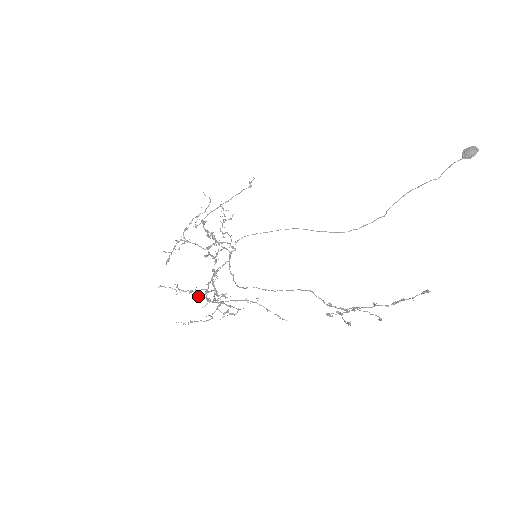
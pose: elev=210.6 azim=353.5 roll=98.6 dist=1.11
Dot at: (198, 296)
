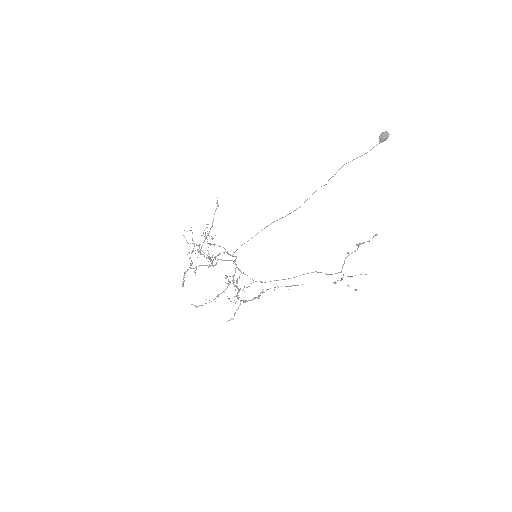
Dot at: (235, 303)
